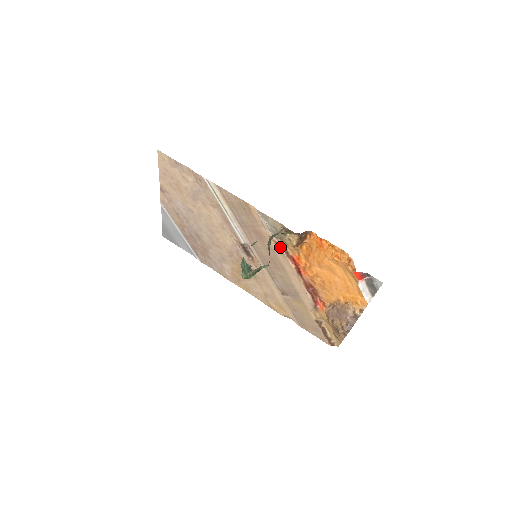
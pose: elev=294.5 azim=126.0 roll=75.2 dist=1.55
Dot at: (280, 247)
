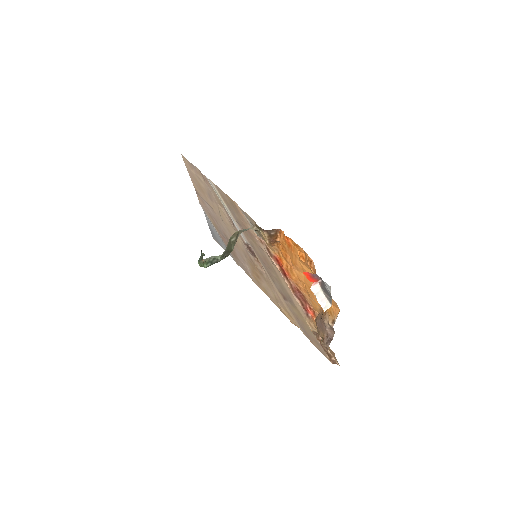
Dot at: (264, 246)
